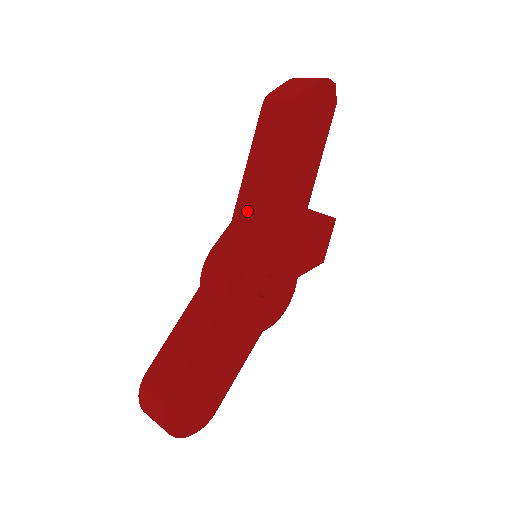
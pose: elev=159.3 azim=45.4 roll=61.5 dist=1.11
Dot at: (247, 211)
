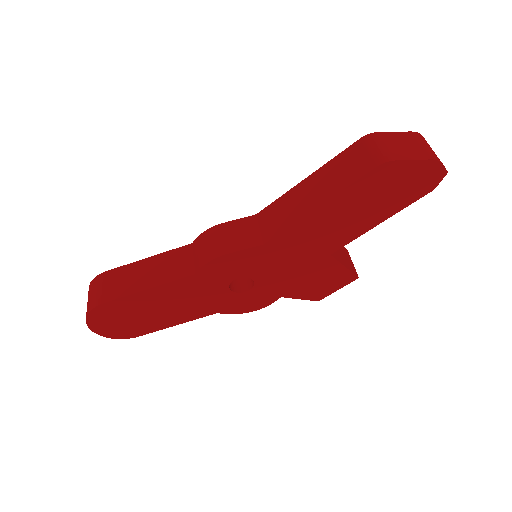
Dot at: (271, 219)
